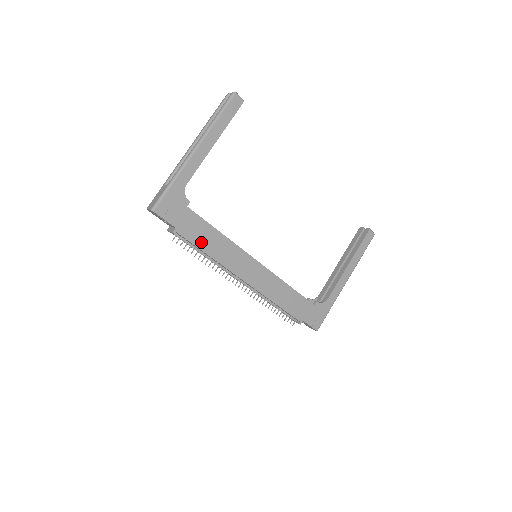
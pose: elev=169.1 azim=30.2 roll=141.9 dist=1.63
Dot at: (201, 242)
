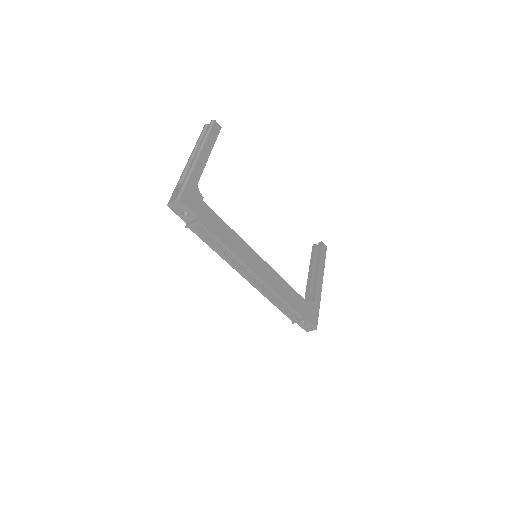
Dot at: (218, 233)
